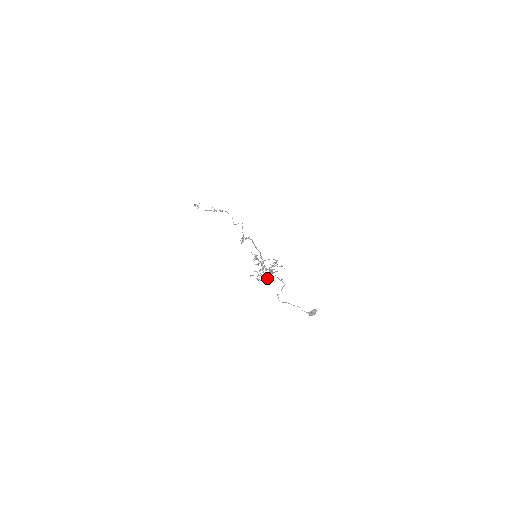
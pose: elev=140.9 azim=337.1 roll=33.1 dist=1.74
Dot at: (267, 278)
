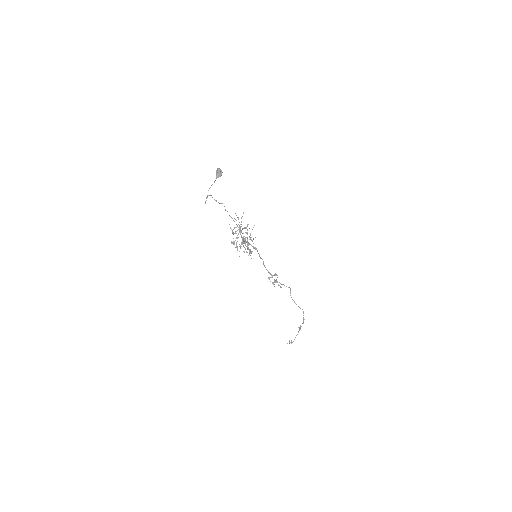
Dot at: (244, 241)
